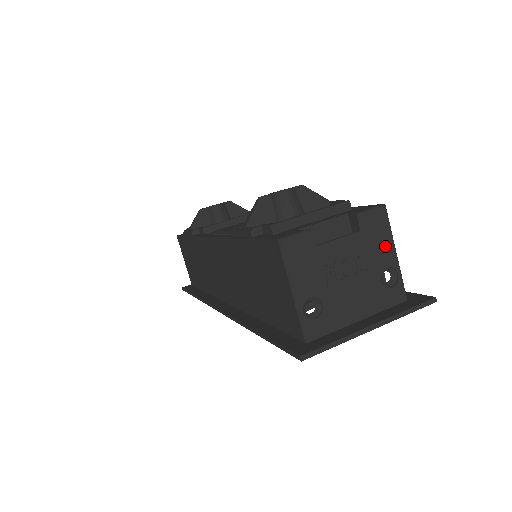
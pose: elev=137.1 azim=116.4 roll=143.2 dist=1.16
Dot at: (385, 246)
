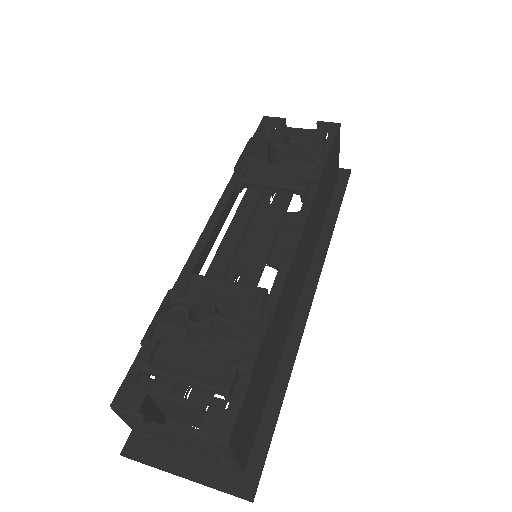
Dot at: (222, 454)
